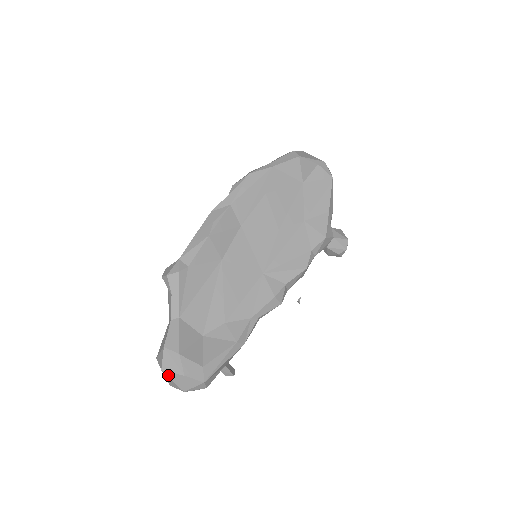
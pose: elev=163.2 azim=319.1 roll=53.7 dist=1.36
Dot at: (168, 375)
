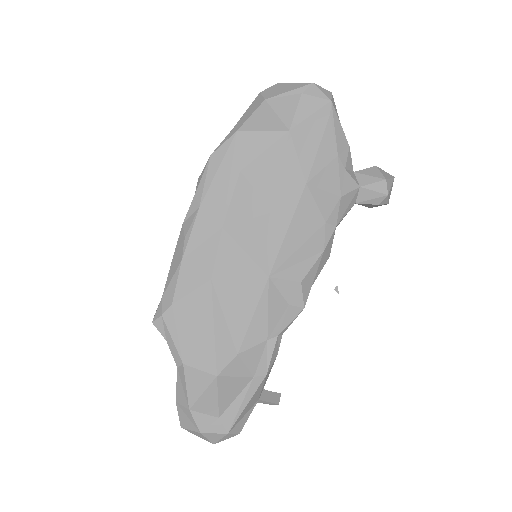
Dot at: (189, 431)
